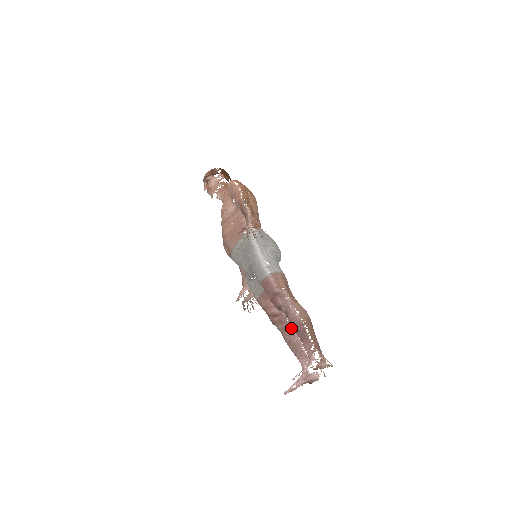
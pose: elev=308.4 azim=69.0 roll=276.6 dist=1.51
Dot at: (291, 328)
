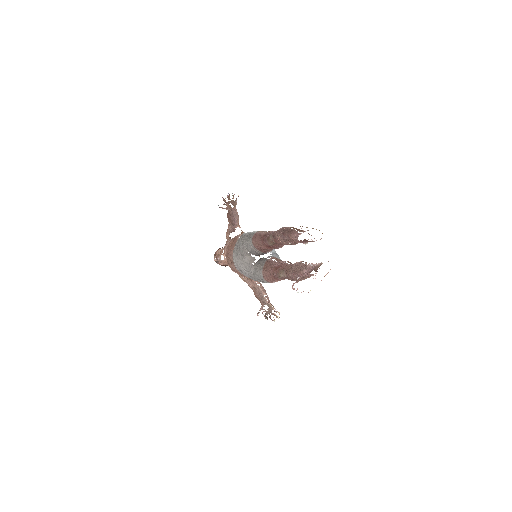
Dot at: (293, 264)
